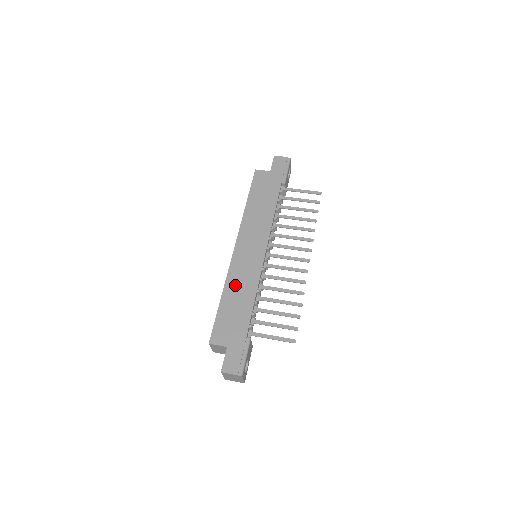
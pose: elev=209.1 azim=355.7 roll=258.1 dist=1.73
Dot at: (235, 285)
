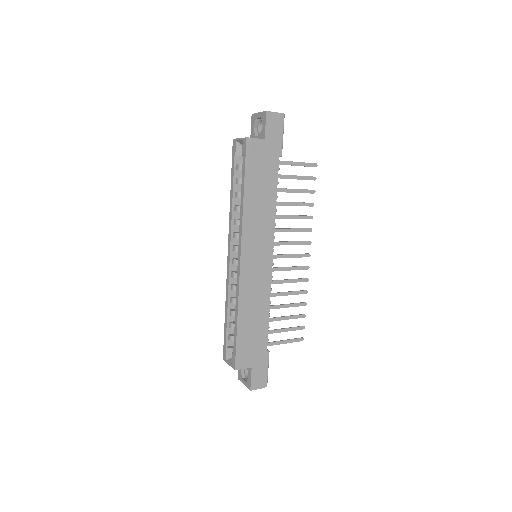
Dot at: (249, 304)
